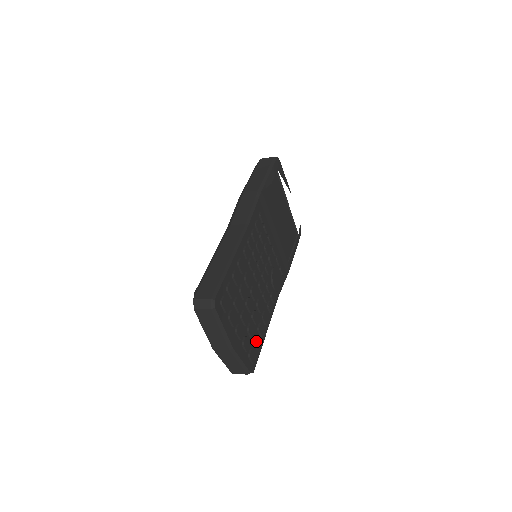
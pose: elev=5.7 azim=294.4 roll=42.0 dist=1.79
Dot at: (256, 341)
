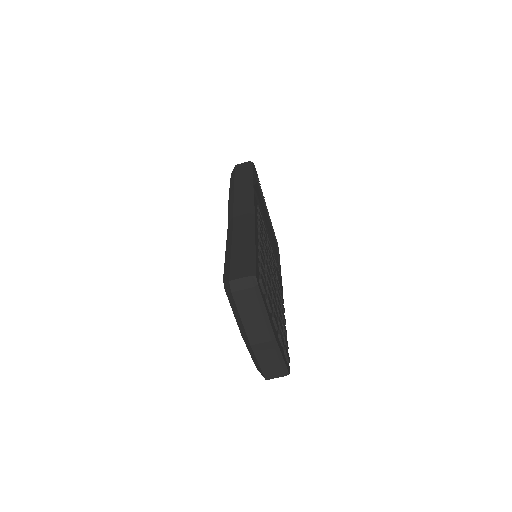
Dot at: (285, 338)
